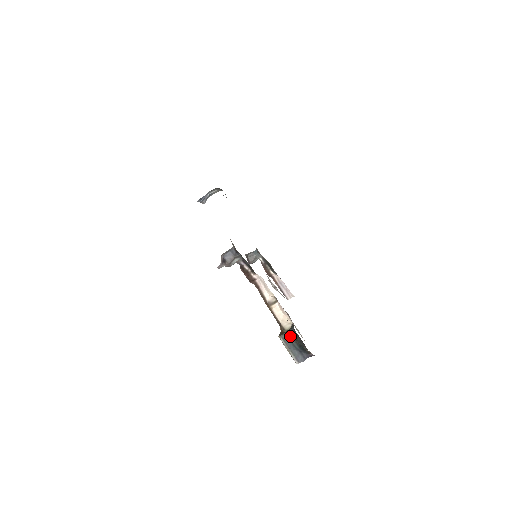
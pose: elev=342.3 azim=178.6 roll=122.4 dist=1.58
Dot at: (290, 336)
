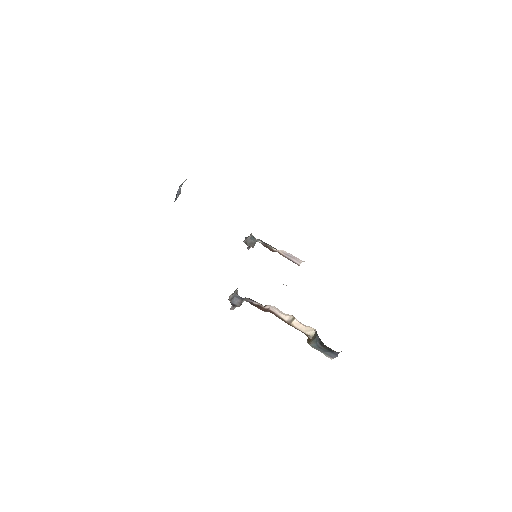
Dot at: (318, 344)
